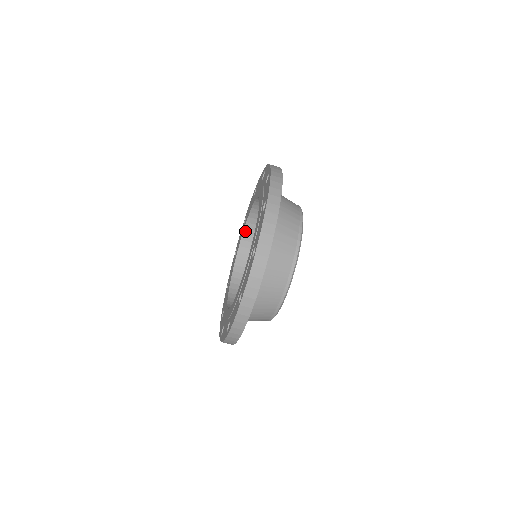
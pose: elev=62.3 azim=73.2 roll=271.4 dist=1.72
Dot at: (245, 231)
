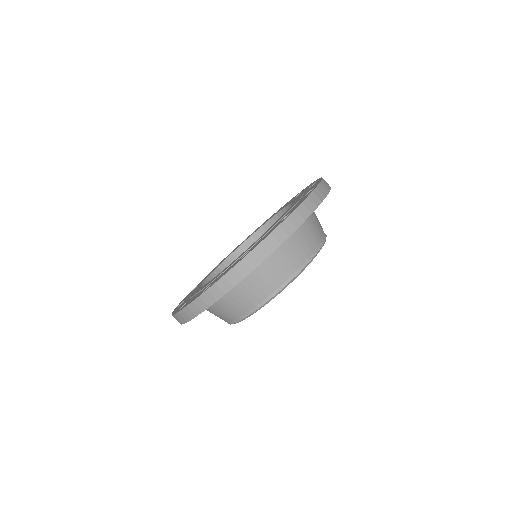
Dot at: (284, 210)
